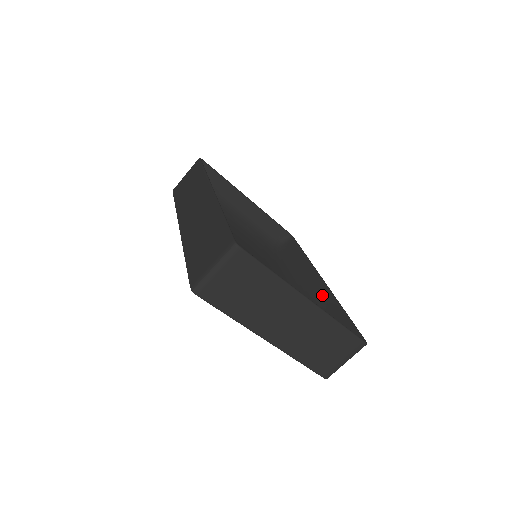
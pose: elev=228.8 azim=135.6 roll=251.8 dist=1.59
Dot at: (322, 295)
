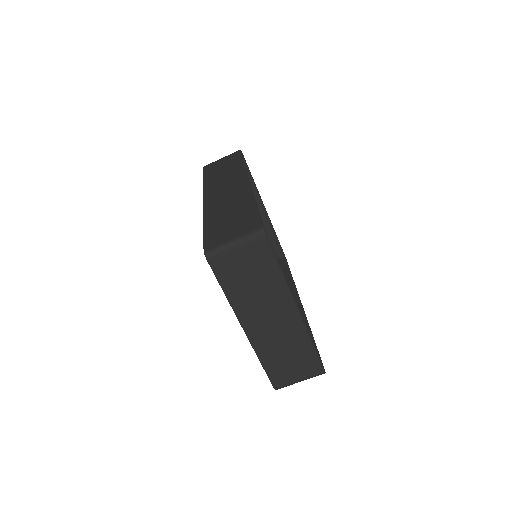
Dot at: occluded
